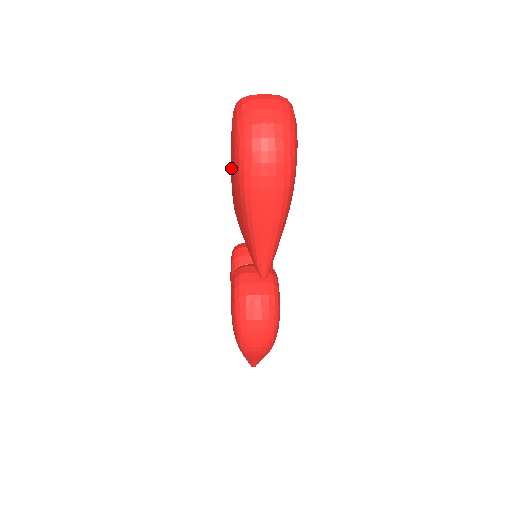
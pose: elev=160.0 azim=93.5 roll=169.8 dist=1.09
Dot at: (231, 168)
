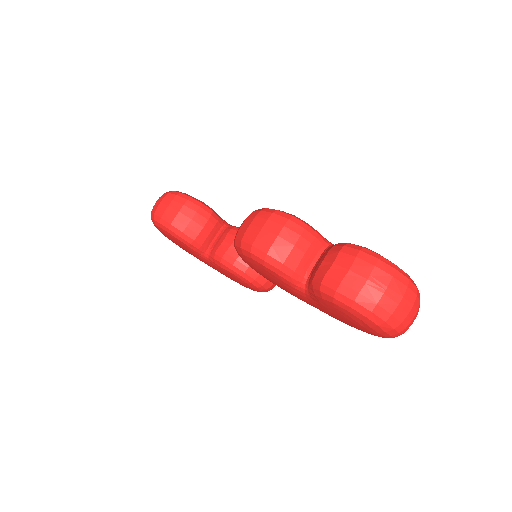
Dot at: (288, 289)
